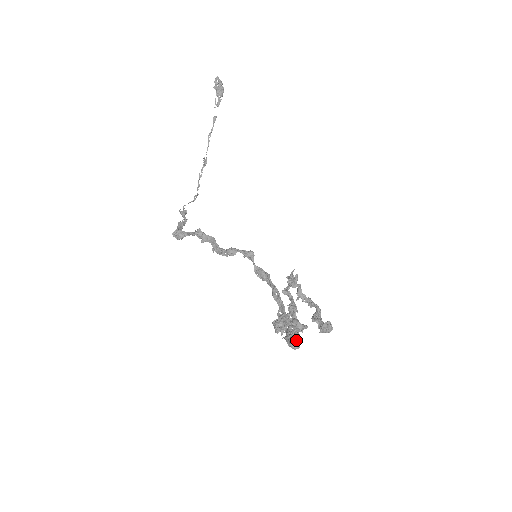
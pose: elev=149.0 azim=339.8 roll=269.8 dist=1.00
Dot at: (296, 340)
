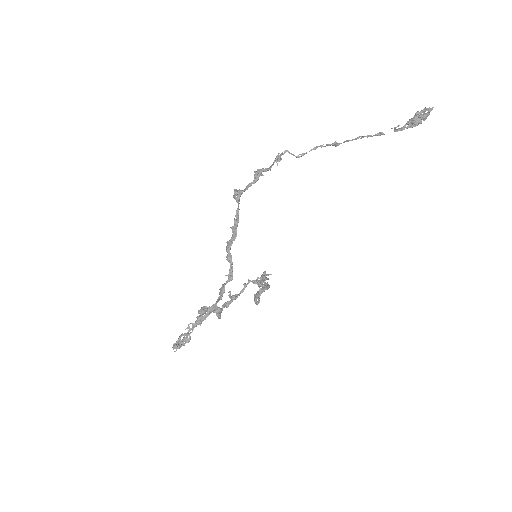
Dot at: (176, 350)
